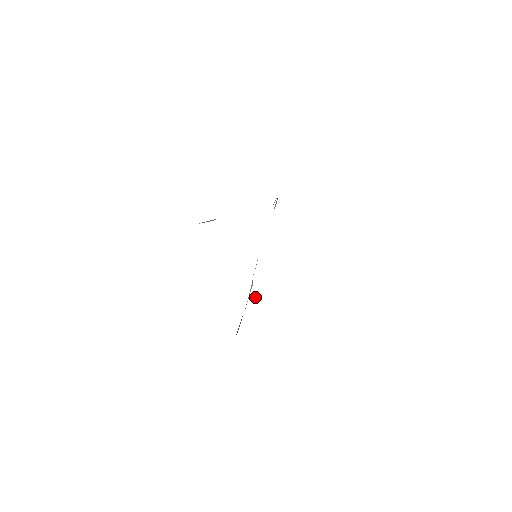
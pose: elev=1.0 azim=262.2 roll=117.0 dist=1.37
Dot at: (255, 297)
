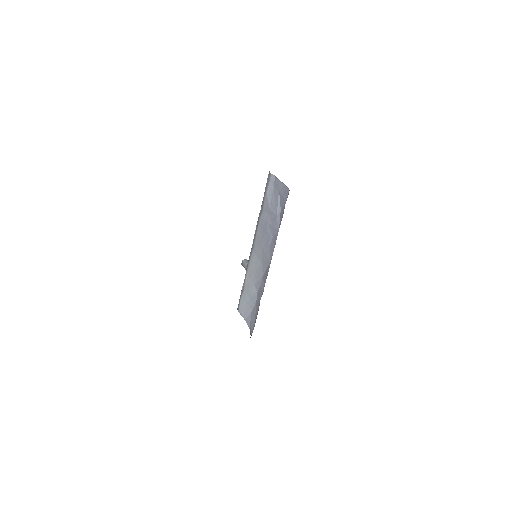
Dot at: occluded
